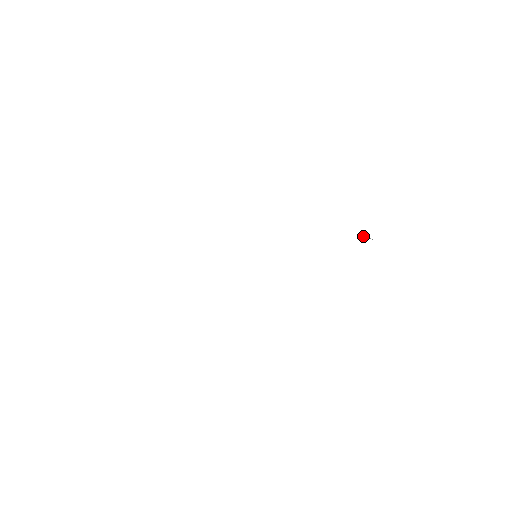
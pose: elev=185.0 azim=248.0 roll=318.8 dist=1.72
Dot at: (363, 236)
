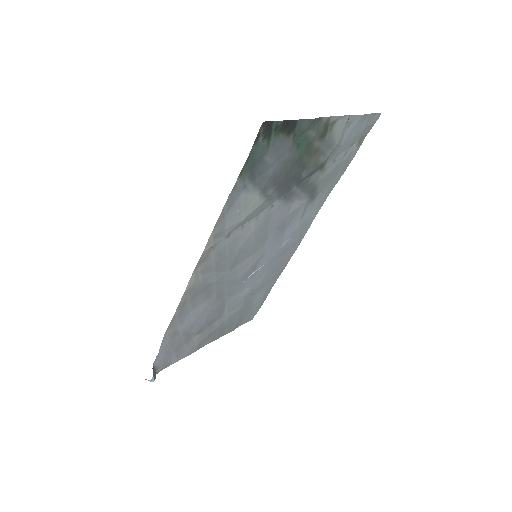
Dot at: (345, 128)
